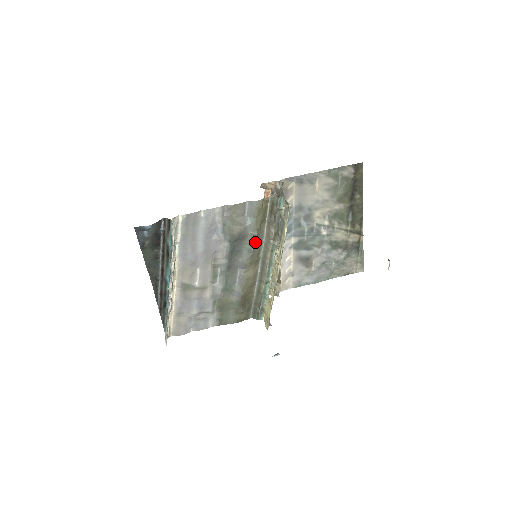
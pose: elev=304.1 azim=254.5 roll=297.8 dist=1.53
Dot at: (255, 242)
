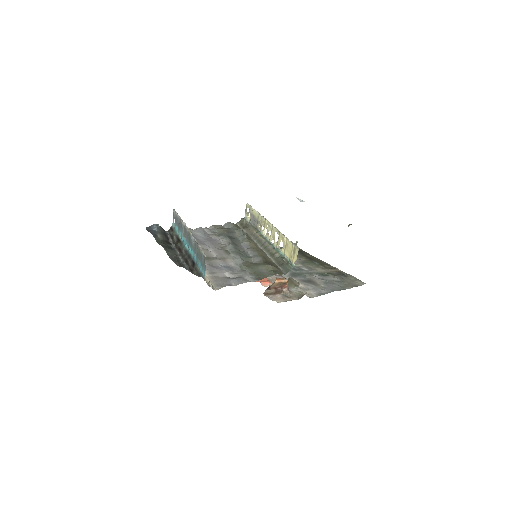
Dot at: (244, 234)
